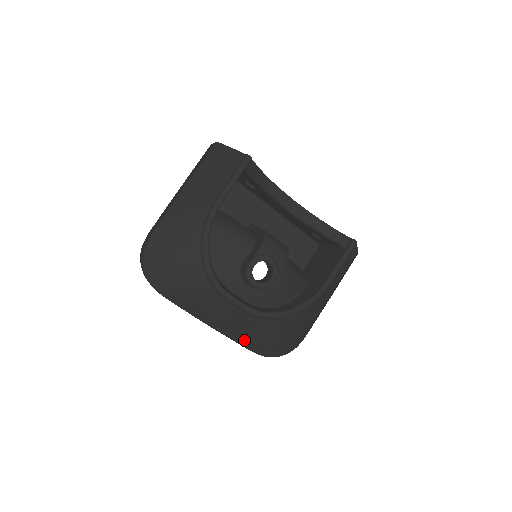
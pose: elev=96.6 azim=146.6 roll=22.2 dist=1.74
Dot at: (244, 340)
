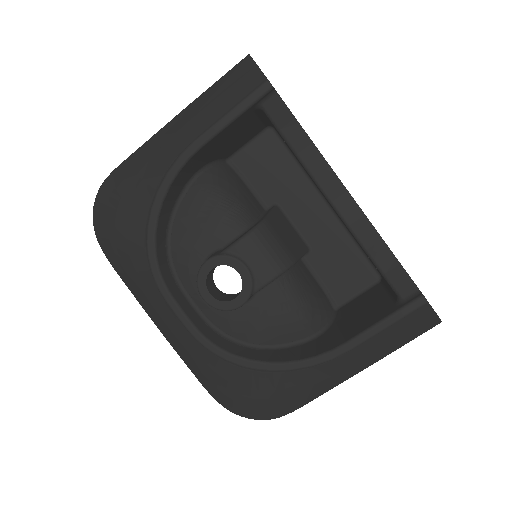
Dot at: (195, 370)
